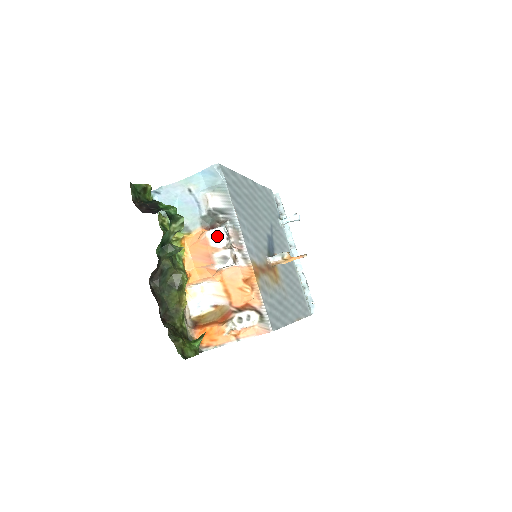
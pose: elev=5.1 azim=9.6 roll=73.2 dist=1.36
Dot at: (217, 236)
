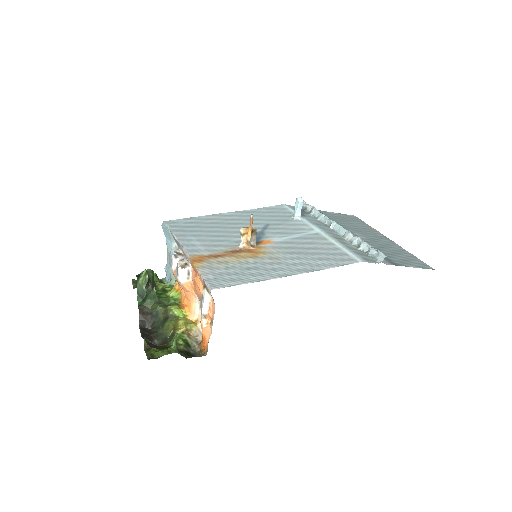
Dot at: (171, 262)
